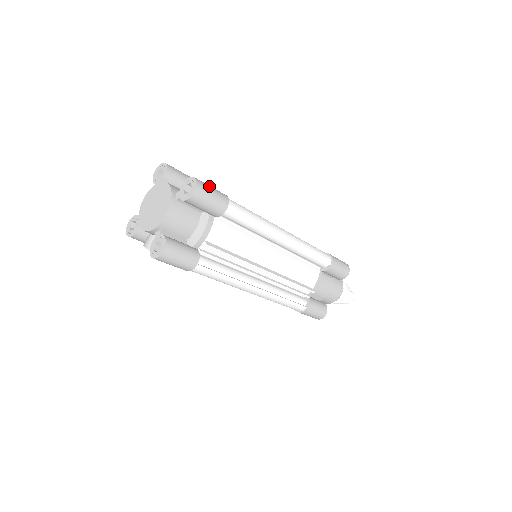
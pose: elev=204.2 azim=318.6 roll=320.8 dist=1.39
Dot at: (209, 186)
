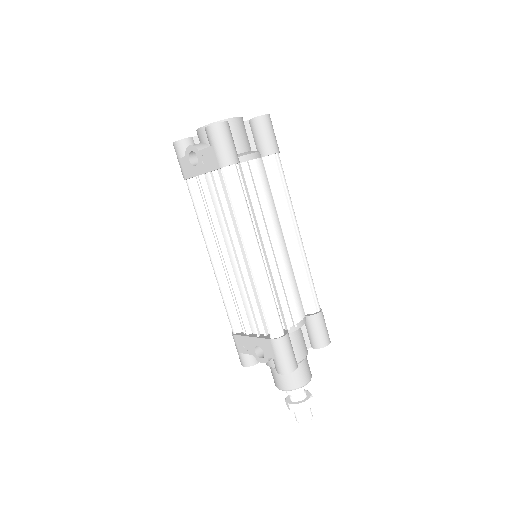
Dot at: occluded
